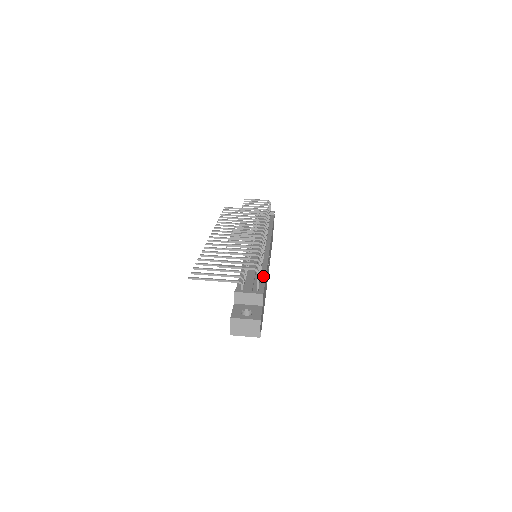
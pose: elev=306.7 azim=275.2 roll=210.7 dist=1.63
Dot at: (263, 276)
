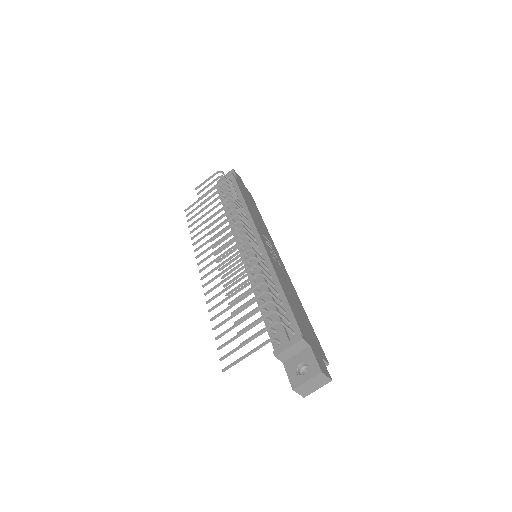
Dot at: (284, 301)
